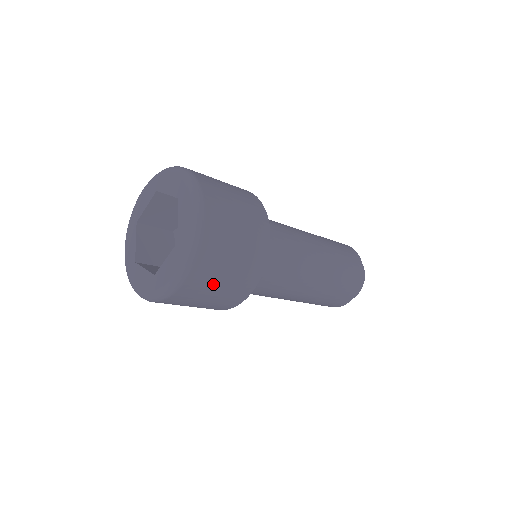
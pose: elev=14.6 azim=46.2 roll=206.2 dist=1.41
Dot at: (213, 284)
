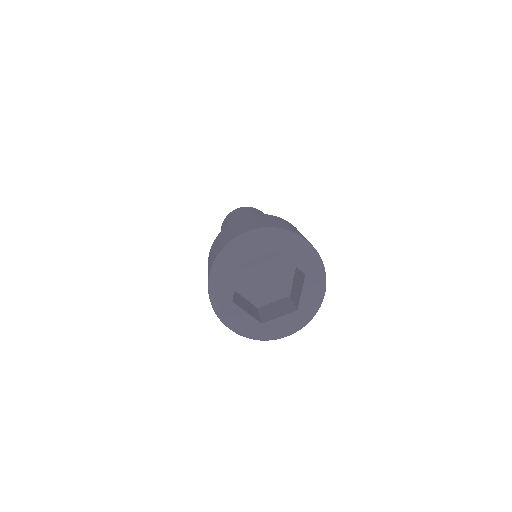
Dot at: occluded
